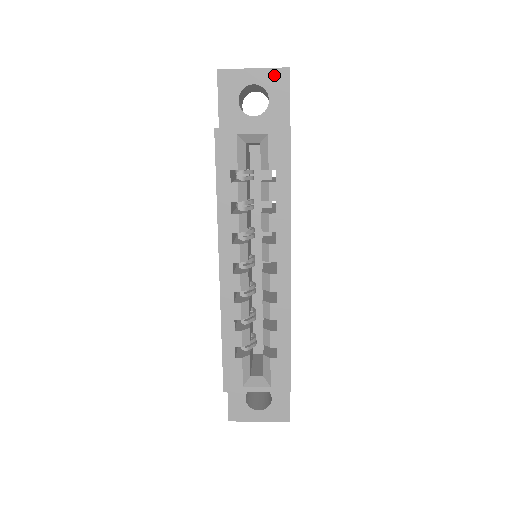
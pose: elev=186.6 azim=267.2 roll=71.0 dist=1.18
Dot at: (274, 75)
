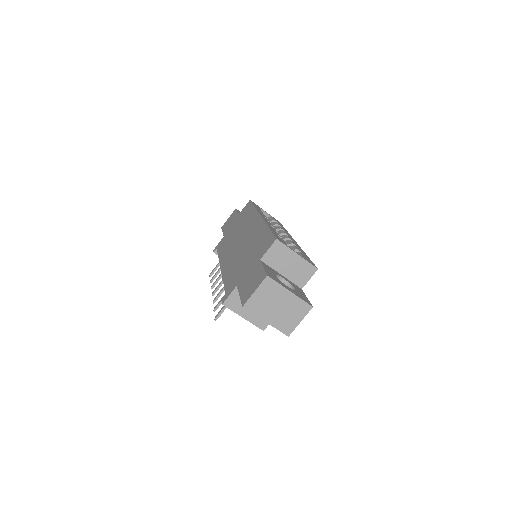
Dot at: occluded
